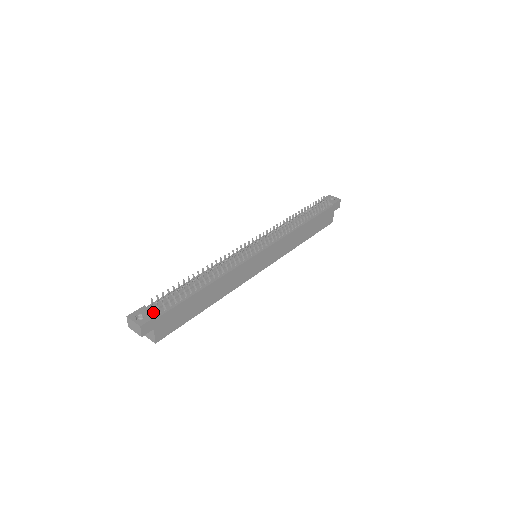
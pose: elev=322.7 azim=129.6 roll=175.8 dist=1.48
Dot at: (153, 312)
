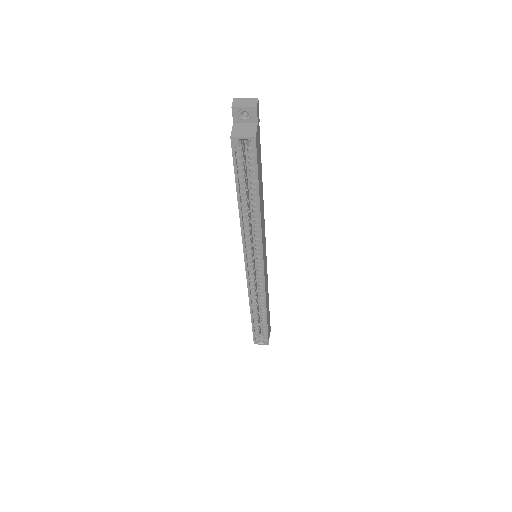
Dot at: occluded
